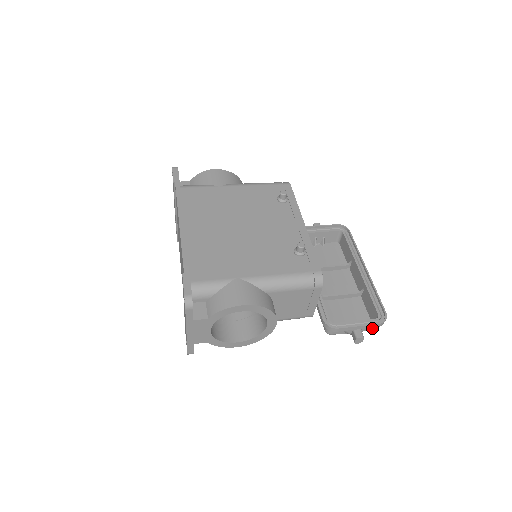
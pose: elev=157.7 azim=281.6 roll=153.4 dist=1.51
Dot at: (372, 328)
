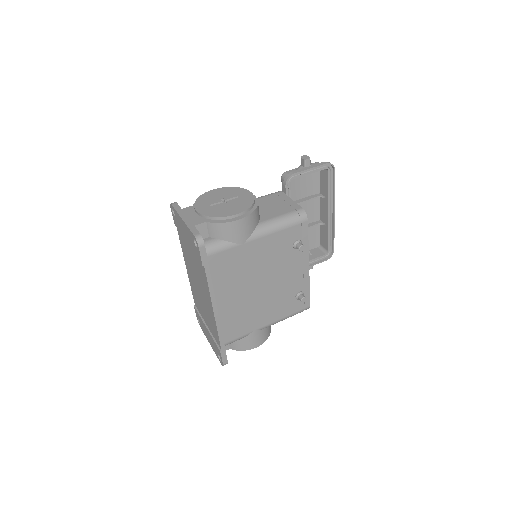
Dot at: (319, 250)
